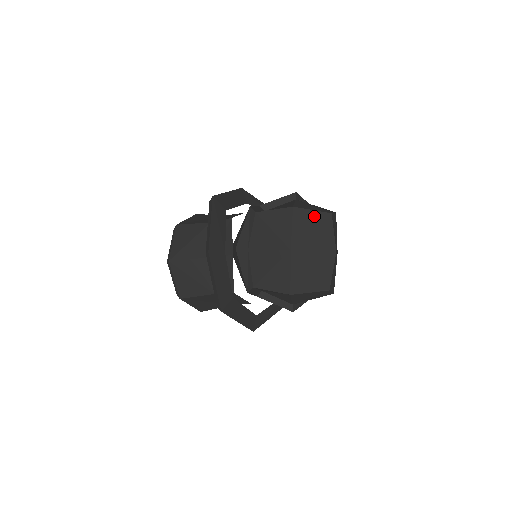
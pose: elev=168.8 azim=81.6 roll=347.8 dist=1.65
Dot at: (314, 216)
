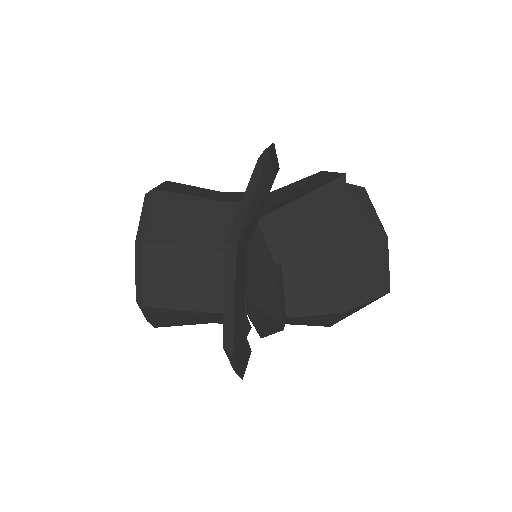
Dot at: (367, 304)
